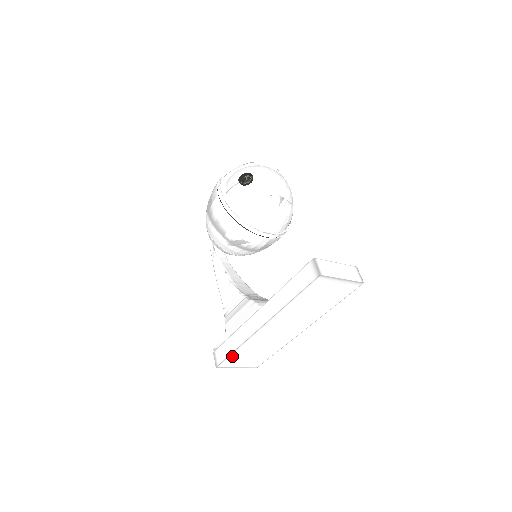
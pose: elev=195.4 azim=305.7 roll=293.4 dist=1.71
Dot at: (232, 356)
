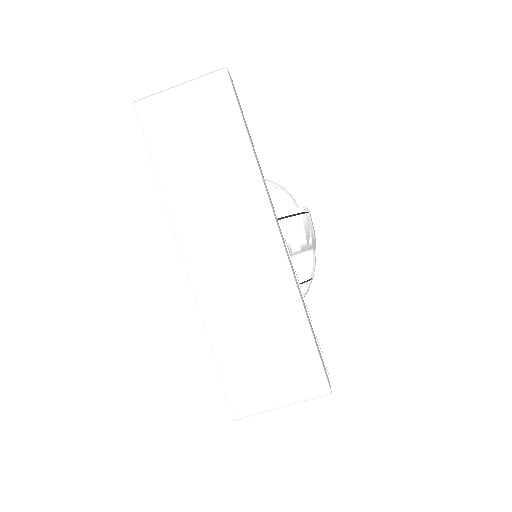
Dot at: (226, 369)
